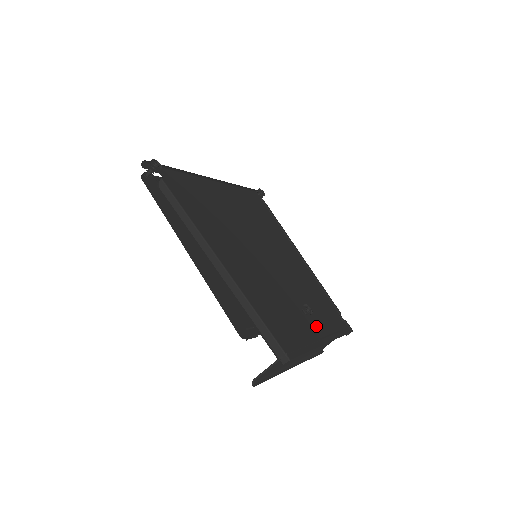
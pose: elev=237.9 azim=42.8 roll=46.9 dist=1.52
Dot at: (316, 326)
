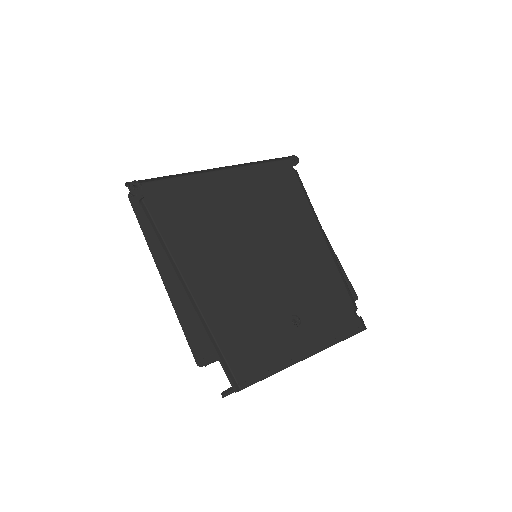
Dot at: (304, 336)
